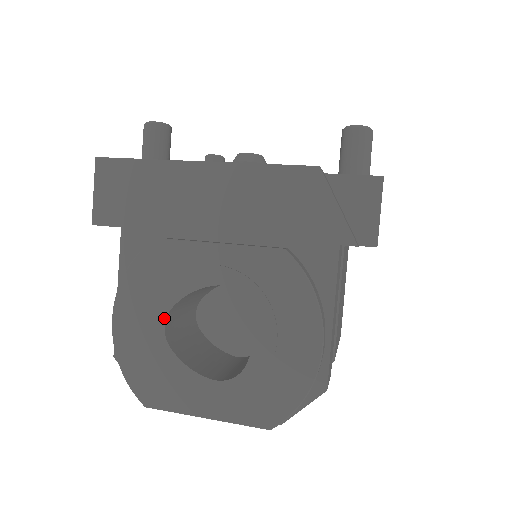
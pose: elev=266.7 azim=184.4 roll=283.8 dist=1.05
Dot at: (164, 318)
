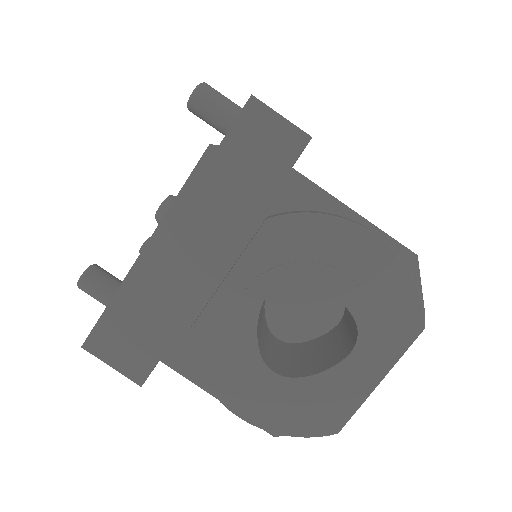
Dot at: (266, 368)
